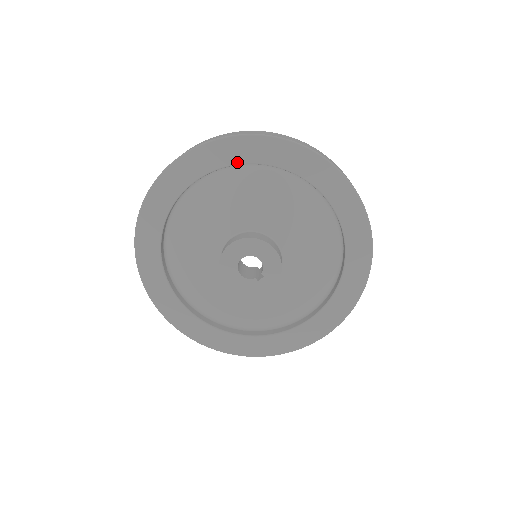
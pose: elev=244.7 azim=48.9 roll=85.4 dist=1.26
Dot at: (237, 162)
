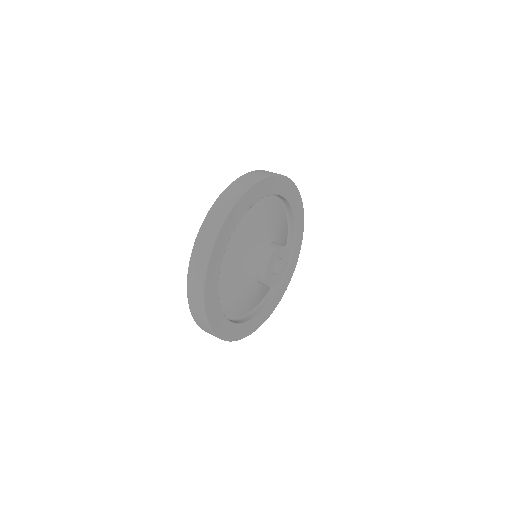
Dot at: (221, 262)
